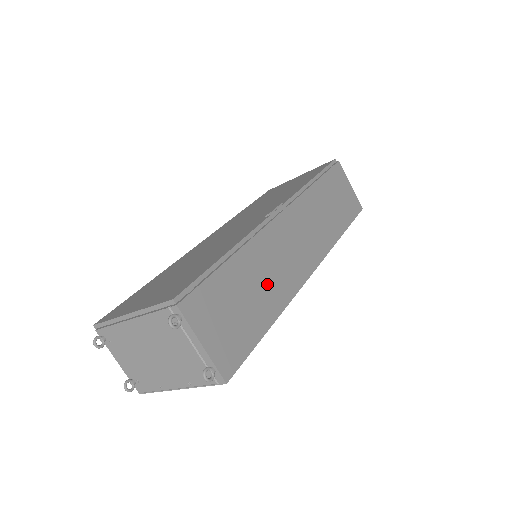
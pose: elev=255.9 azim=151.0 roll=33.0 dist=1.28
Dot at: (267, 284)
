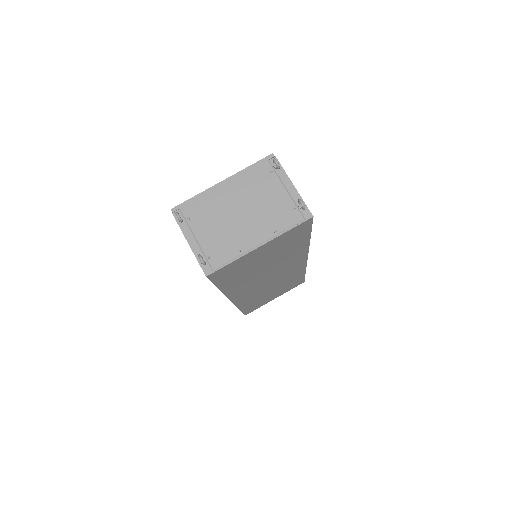
Dot at: occluded
